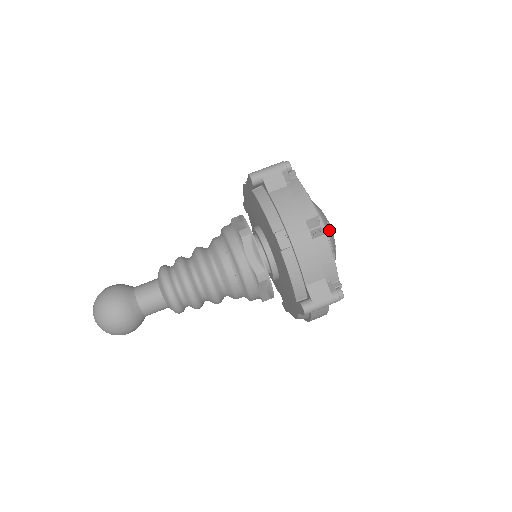
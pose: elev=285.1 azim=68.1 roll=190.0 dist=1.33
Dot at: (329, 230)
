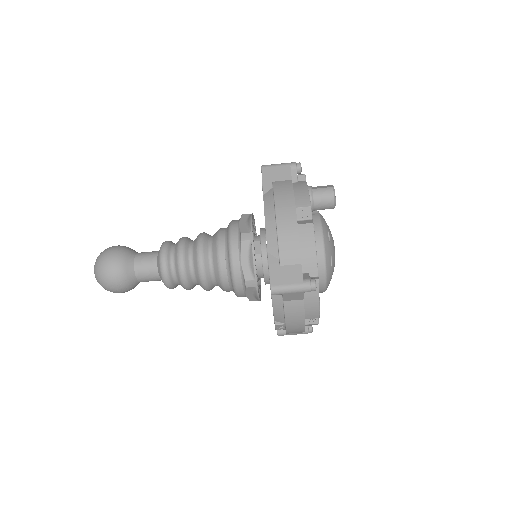
Dot at: occluded
